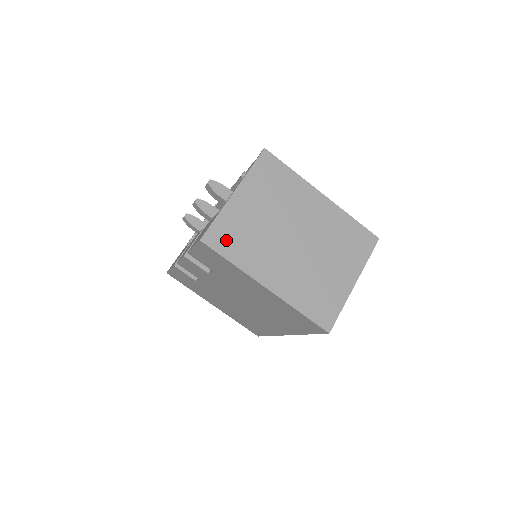
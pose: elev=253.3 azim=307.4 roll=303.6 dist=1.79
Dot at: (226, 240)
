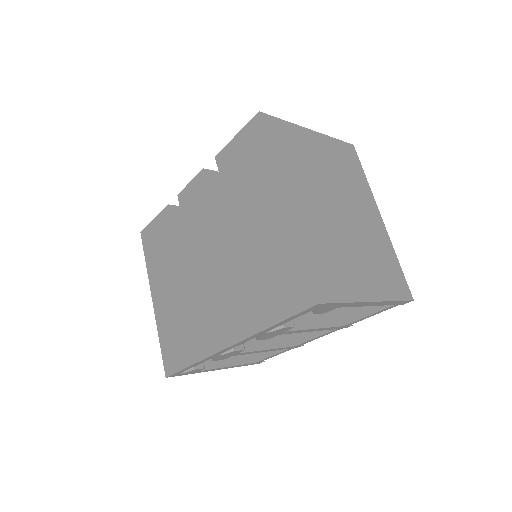
Dot at: (280, 137)
